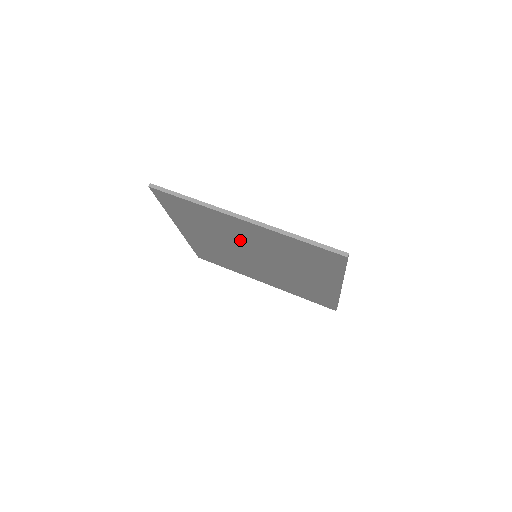
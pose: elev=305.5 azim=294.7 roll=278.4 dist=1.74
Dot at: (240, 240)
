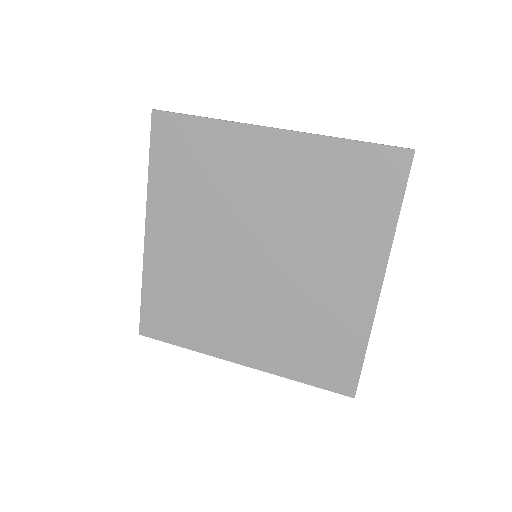
Dot at: (247, 205)
